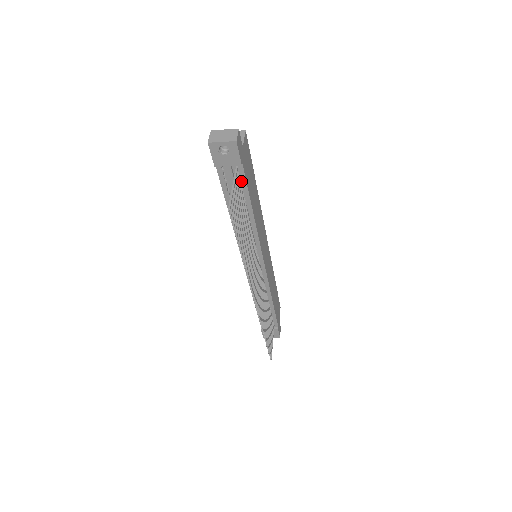
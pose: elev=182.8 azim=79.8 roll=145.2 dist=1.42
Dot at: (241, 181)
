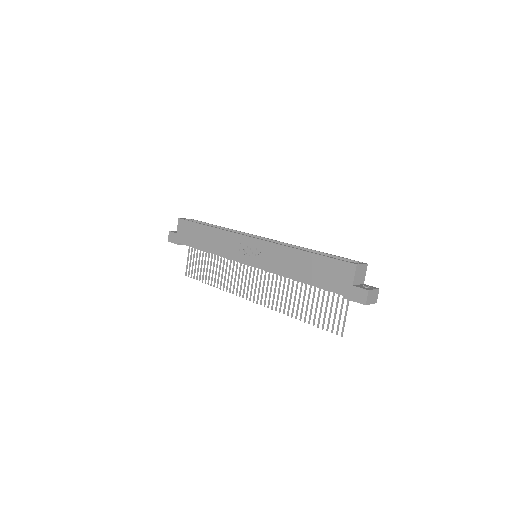
Dot at: occluded
